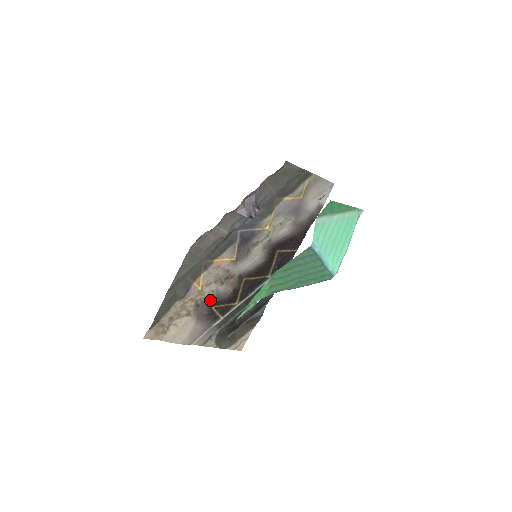
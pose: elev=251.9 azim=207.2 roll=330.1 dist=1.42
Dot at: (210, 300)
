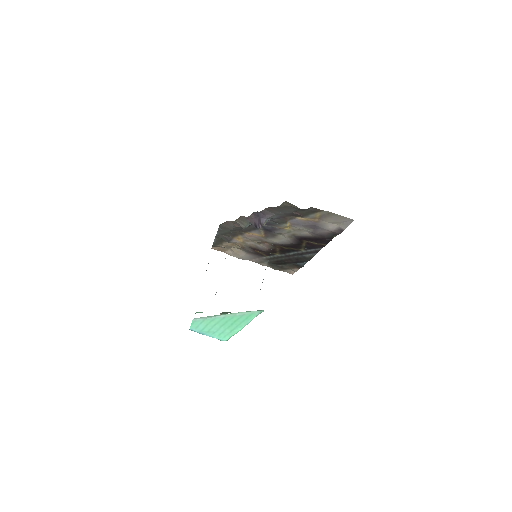
Dot at: (253, 248)
